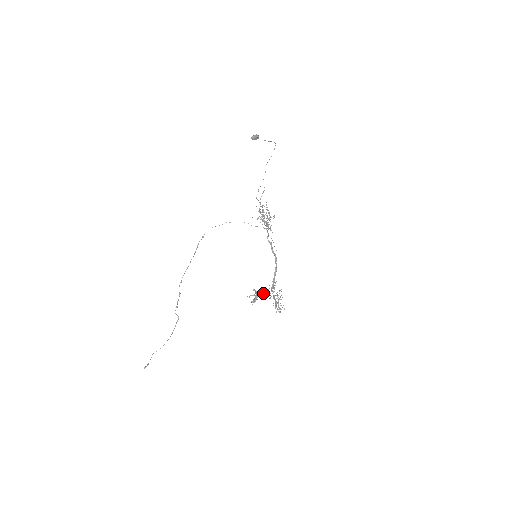
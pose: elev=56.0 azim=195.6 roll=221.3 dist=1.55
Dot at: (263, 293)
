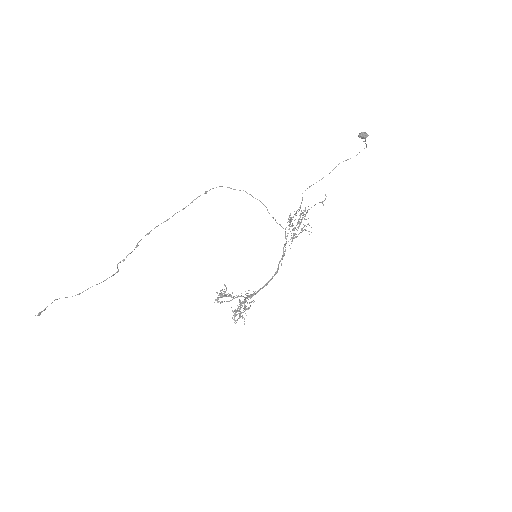
Dot at: (235, 297)
